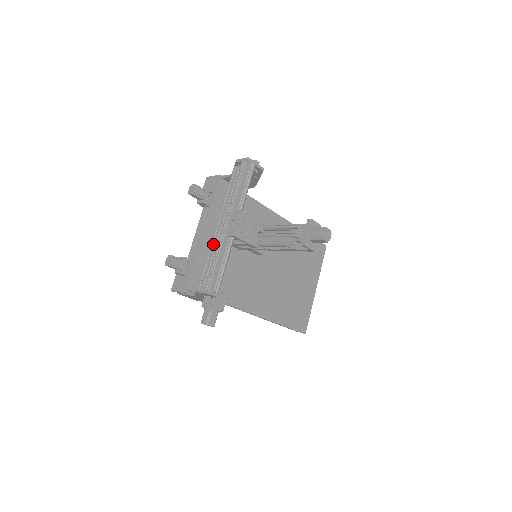
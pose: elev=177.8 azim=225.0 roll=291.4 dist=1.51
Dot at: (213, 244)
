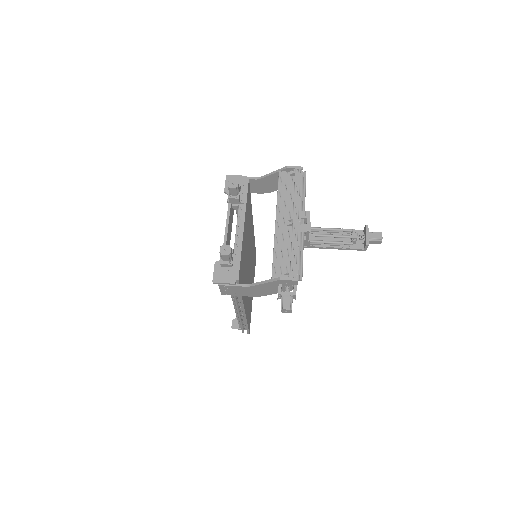
Dot at: (279, 238)
